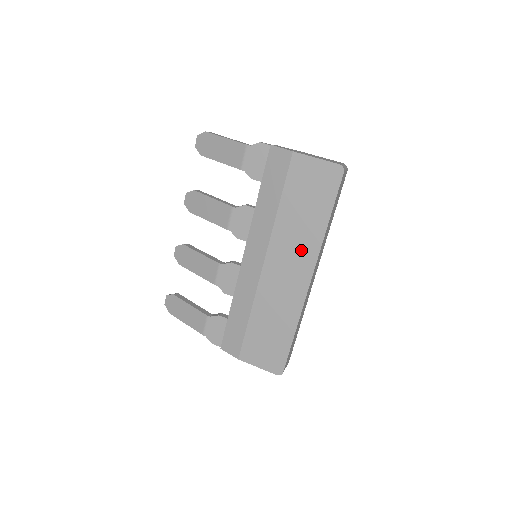
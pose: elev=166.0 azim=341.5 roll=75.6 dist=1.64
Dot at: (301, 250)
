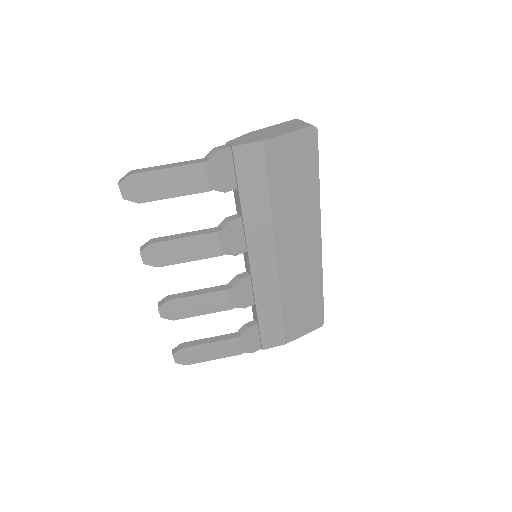
Dot at: (305, 223)
